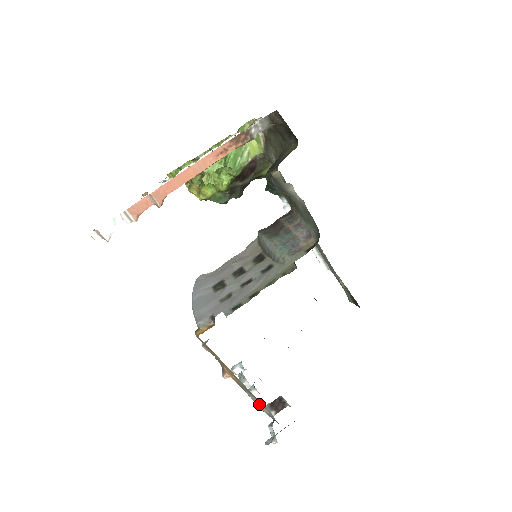
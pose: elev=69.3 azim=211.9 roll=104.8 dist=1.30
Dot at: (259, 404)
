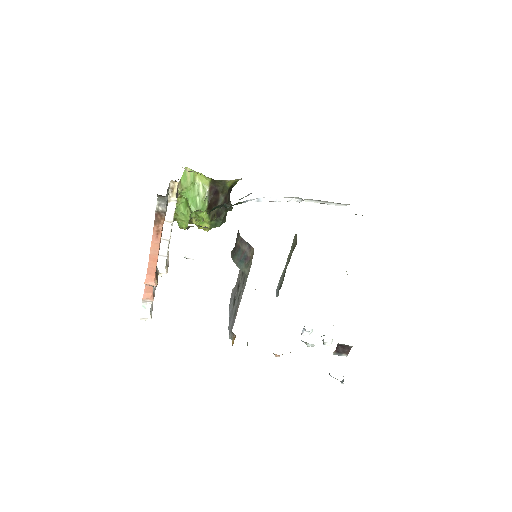
Dot at: occluded
